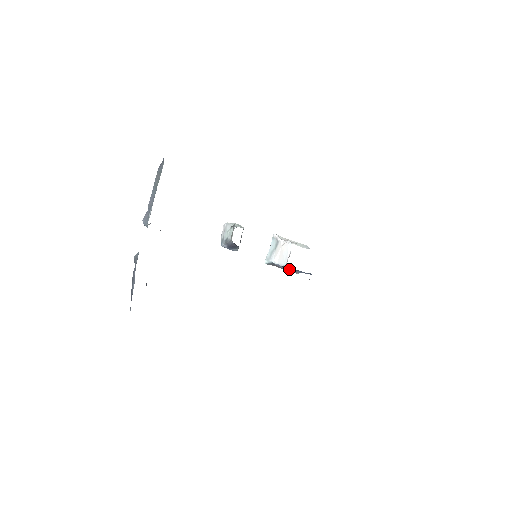
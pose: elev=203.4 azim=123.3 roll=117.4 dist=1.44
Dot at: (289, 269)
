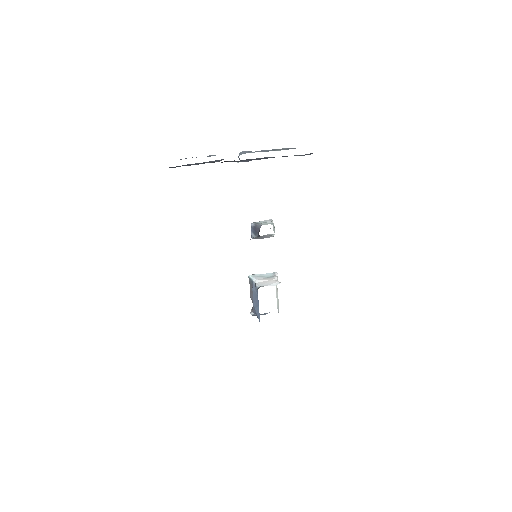
Dot at: (255, 297)
